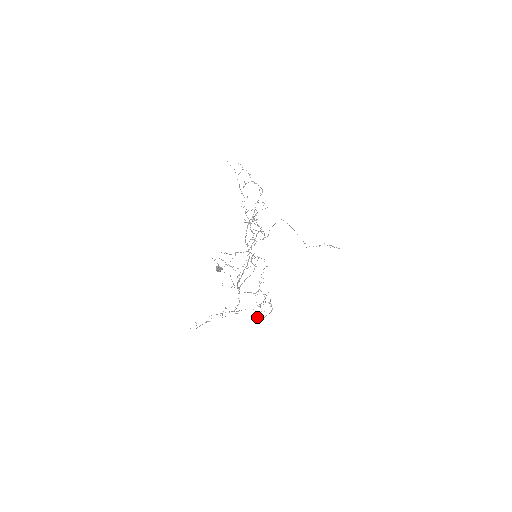
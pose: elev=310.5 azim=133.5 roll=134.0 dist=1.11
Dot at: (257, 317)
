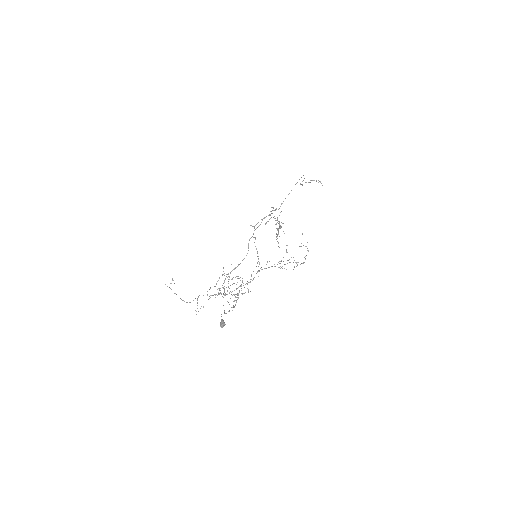
Dot at: occluded
